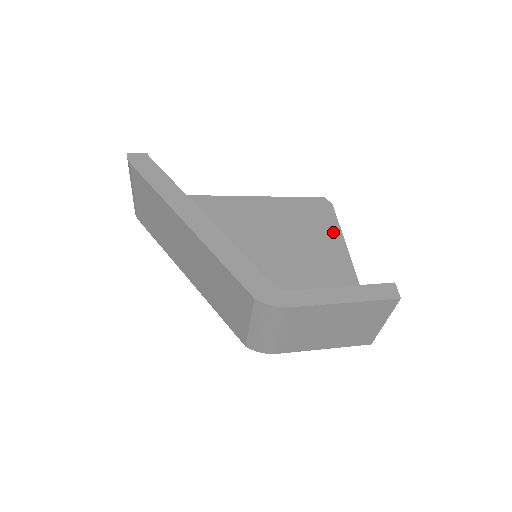
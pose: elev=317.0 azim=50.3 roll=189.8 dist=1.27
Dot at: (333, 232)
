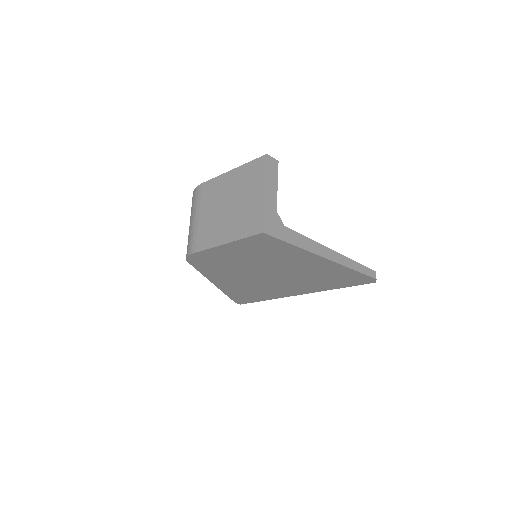
Dot at: occluded
